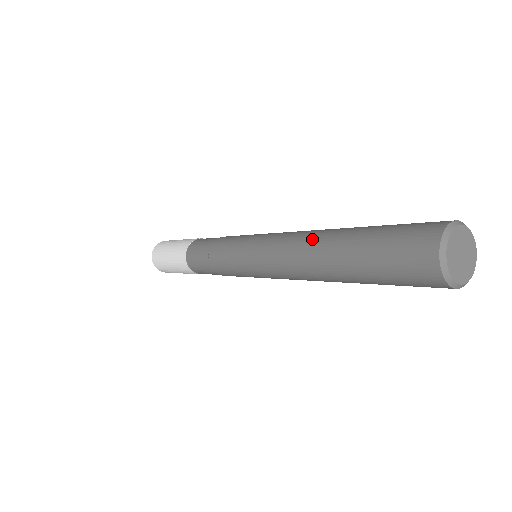
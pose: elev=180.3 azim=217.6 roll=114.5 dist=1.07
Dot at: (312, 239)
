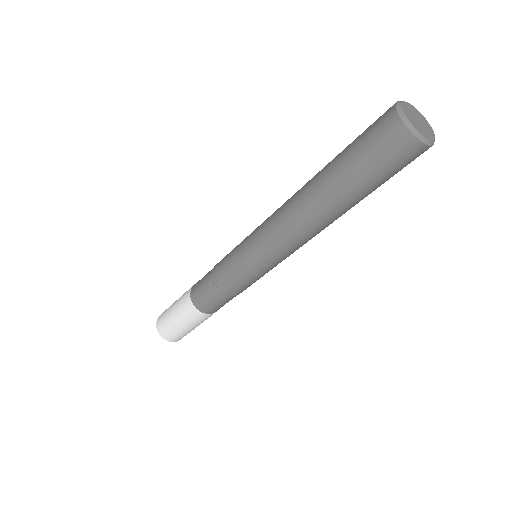
Dot at: occluded
